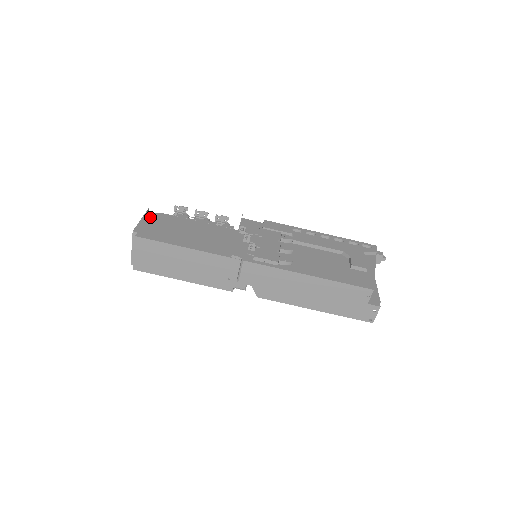
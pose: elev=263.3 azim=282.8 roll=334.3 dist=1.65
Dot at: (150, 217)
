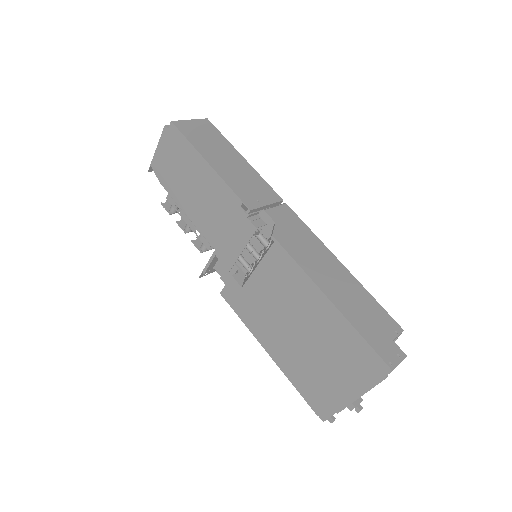
Dot at: occluded
